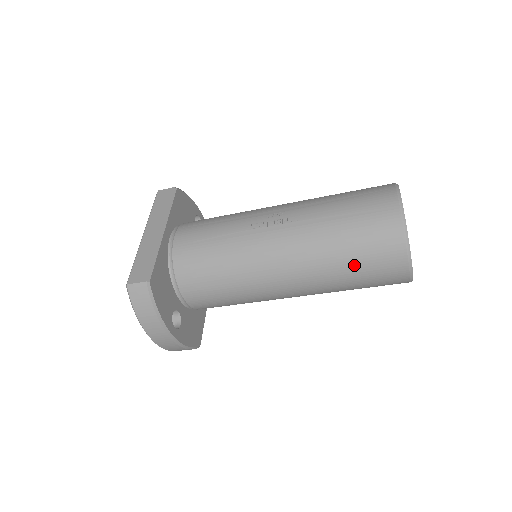
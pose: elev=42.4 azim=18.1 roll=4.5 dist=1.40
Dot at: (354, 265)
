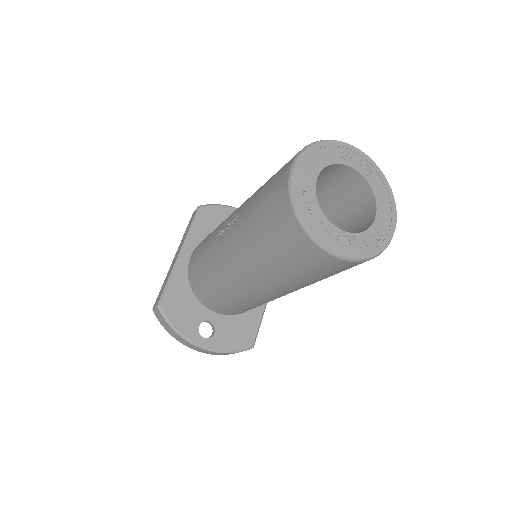
Dot at: (280, 260)
